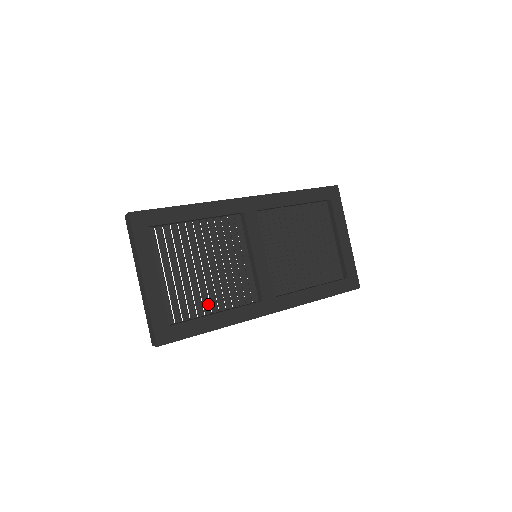
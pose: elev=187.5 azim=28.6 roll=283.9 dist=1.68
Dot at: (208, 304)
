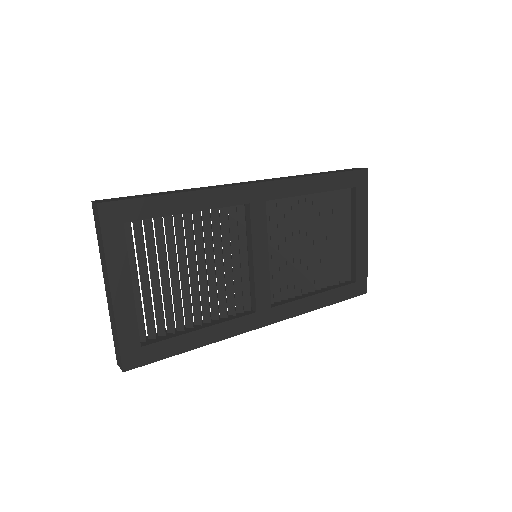
Dot at: (191, 316)
